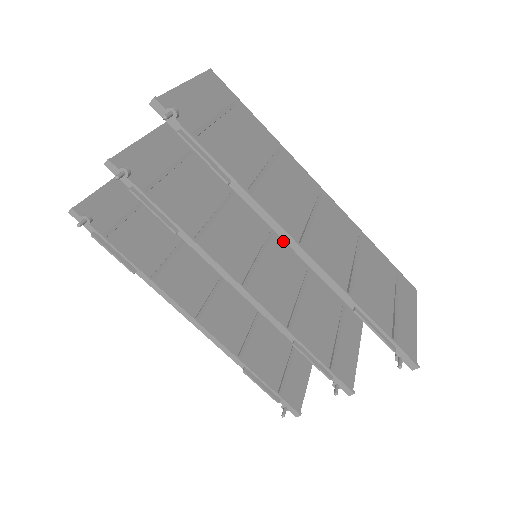
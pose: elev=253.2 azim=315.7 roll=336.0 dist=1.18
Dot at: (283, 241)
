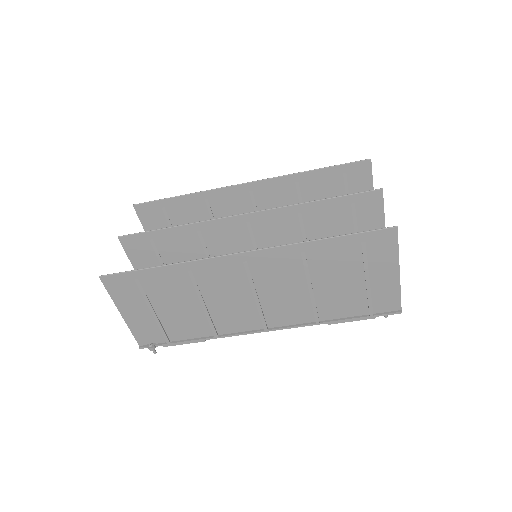
Dot at: (261, 217)
